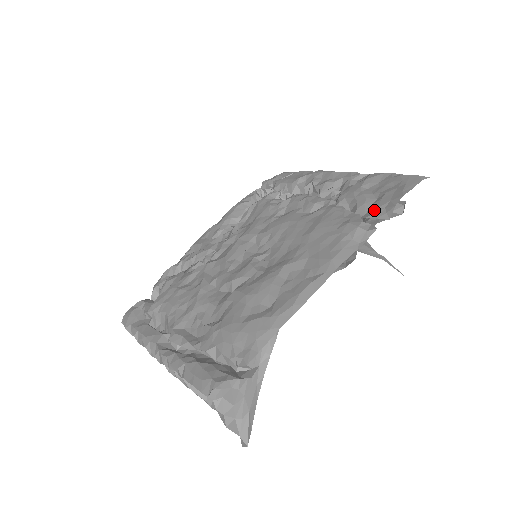
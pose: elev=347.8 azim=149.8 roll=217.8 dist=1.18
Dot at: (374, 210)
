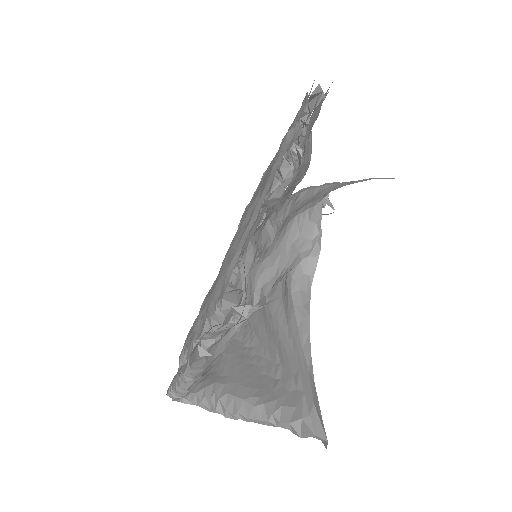
Dot at: (299, 114)
